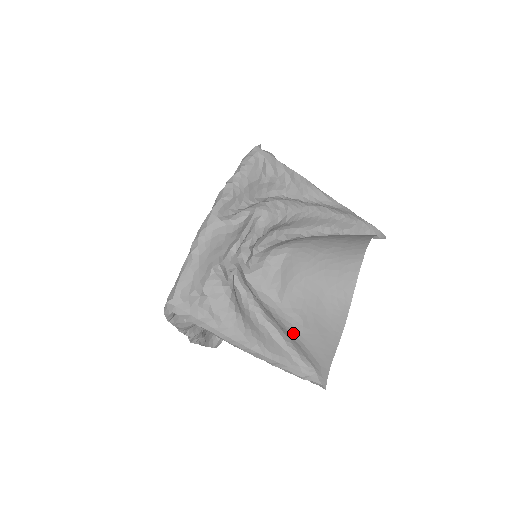
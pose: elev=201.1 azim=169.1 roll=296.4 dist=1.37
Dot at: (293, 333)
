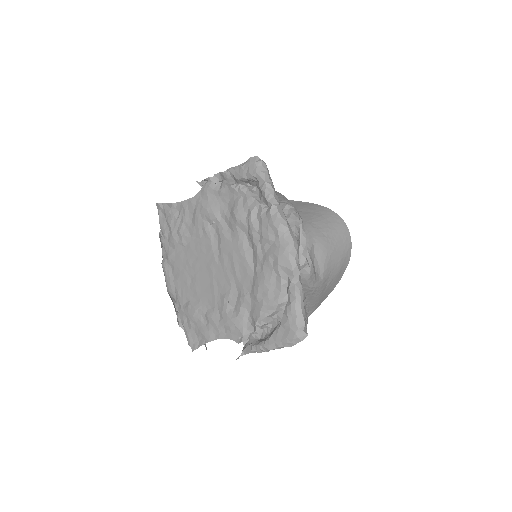
Dot at: (319, 296)
